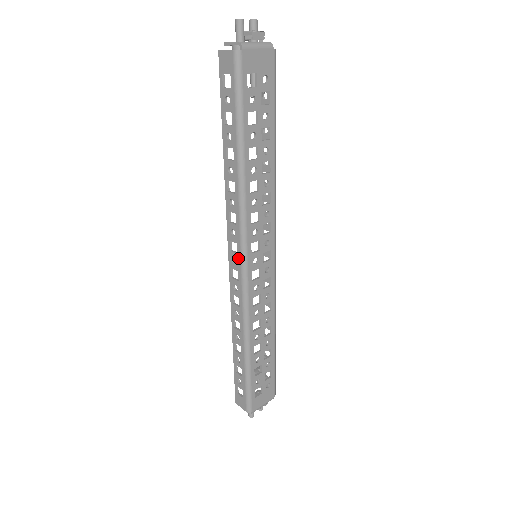
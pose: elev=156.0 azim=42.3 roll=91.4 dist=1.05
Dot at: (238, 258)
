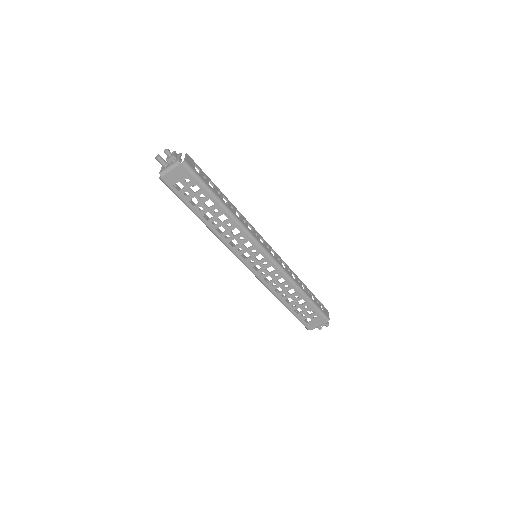
Dot at: occluded
